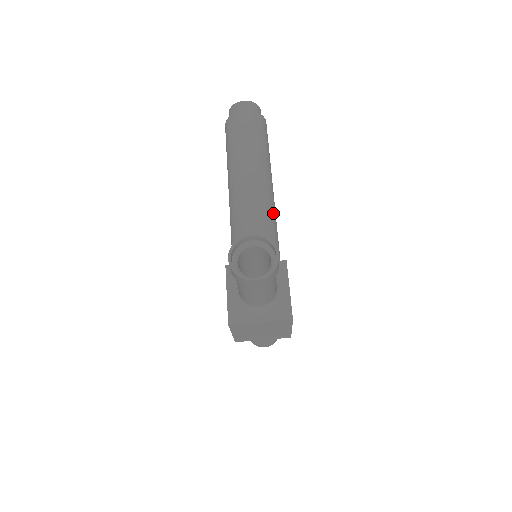
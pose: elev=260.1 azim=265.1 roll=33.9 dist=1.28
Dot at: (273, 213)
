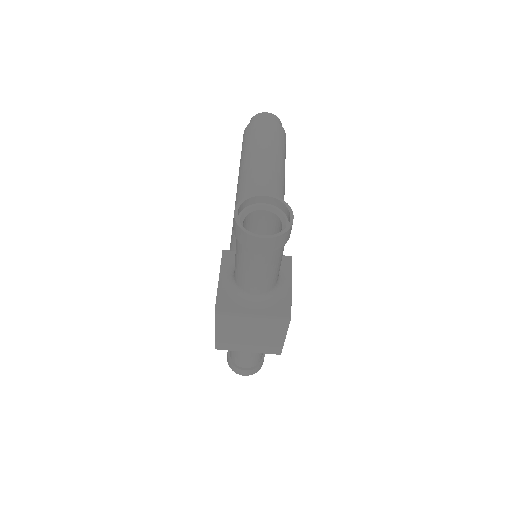
Dot at: occluded
